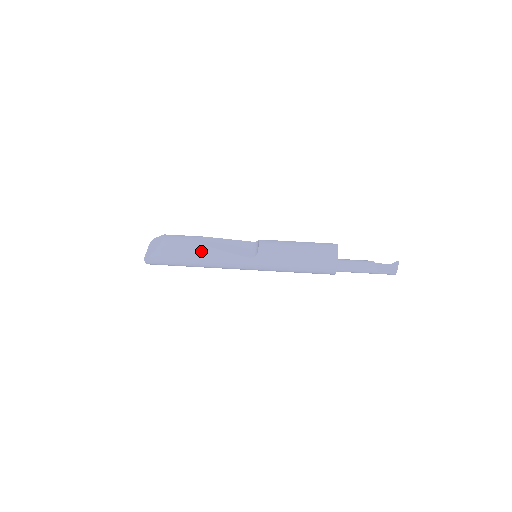
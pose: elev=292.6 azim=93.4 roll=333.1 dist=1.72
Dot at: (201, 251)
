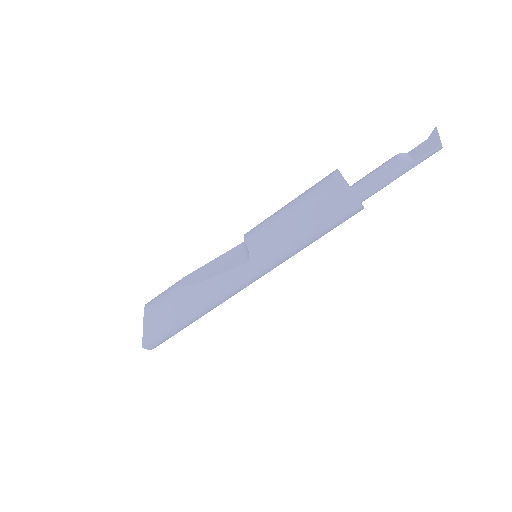
Dot at: (188, 296)
